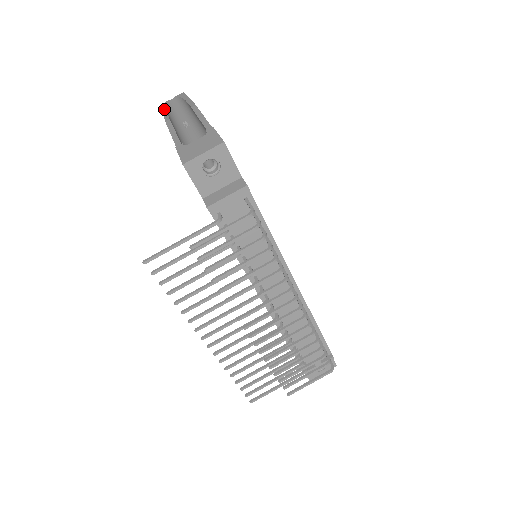
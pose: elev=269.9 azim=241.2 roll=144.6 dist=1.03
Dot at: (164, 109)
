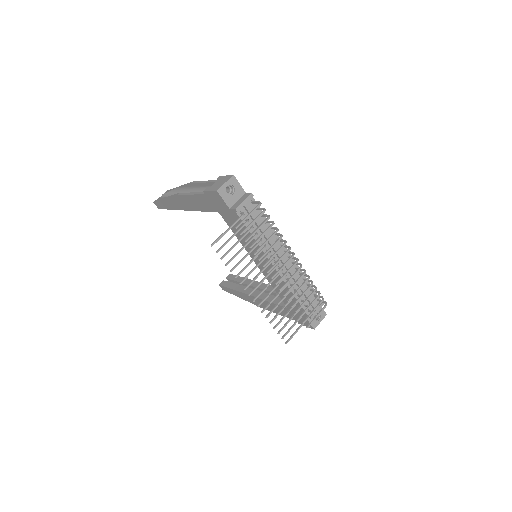
Dot at: (164, 198)
